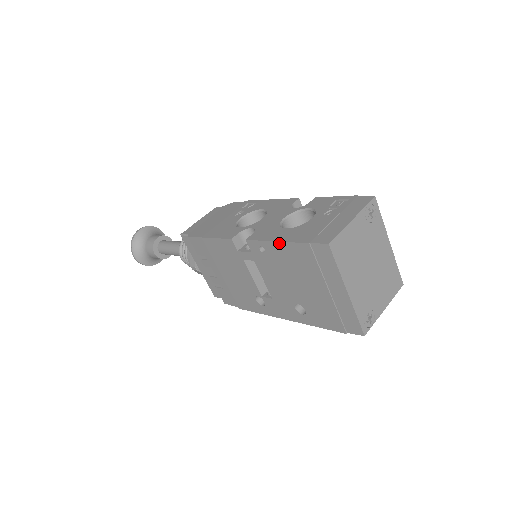
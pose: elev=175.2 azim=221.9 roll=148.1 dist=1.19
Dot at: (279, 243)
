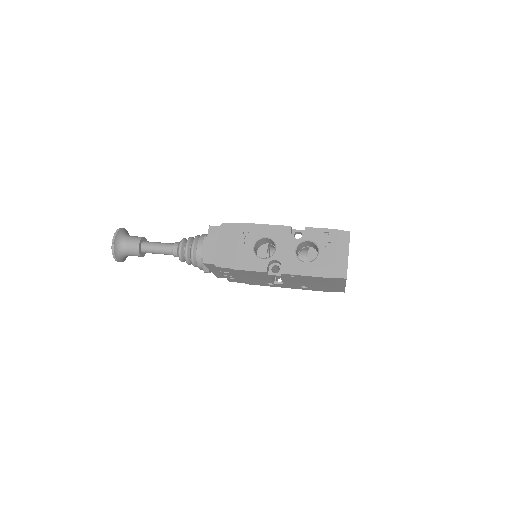
Dot at: (310, 277)
